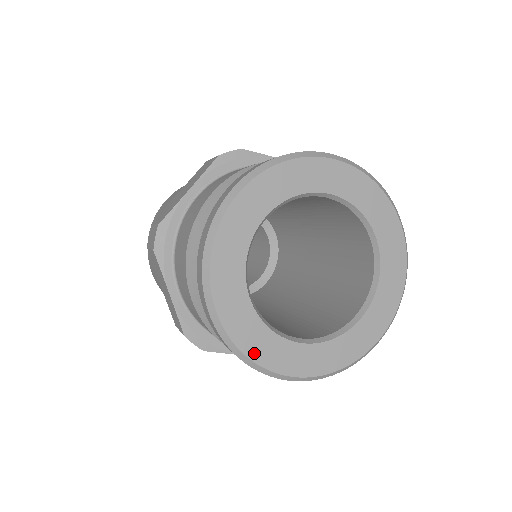
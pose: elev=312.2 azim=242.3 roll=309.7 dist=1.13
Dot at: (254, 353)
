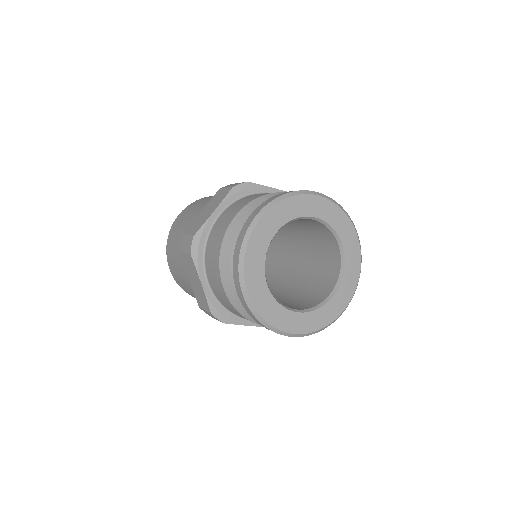
Dot at: (270, 319)
